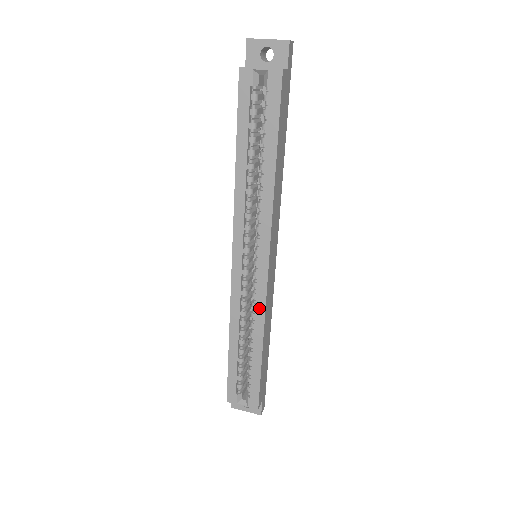
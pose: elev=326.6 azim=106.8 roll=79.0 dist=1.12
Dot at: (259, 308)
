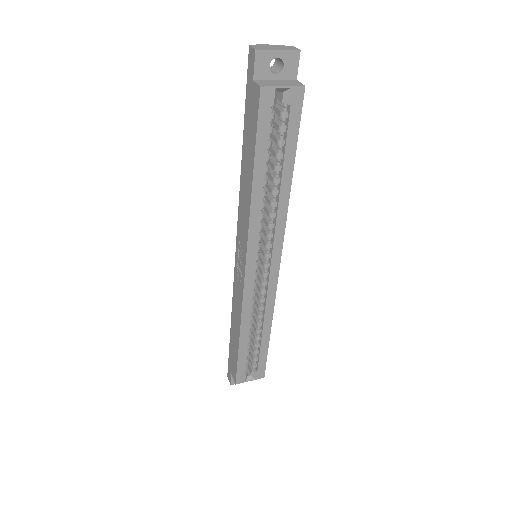
Dot at: (269, 301)
